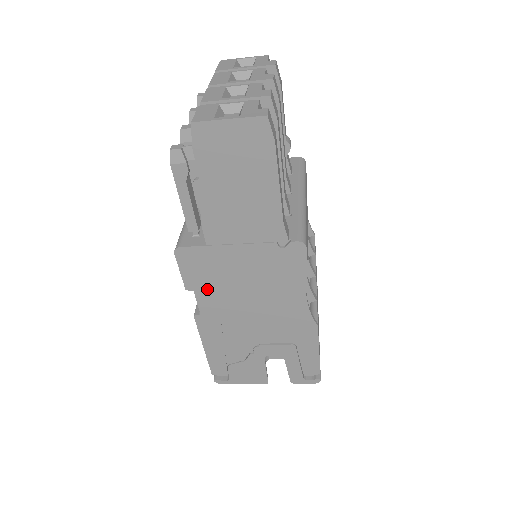
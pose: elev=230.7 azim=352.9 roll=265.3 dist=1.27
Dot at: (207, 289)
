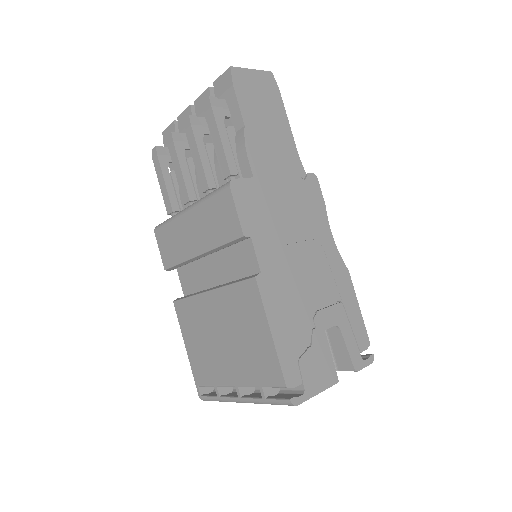
Dot at: (261, 233)
